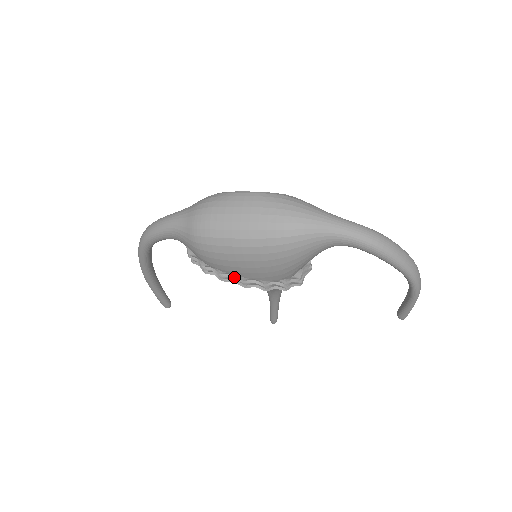
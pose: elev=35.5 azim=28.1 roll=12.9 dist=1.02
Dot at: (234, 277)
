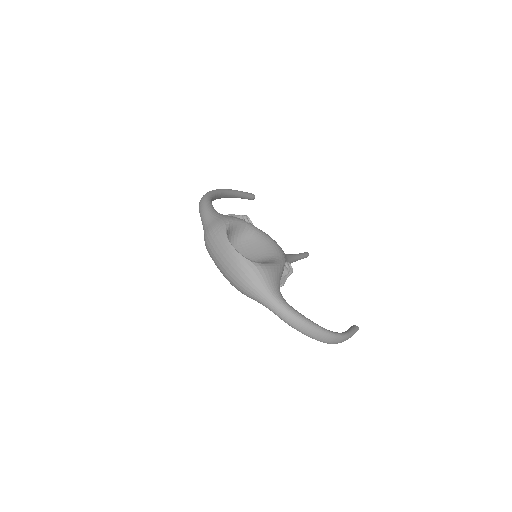
Dot at: occluded
